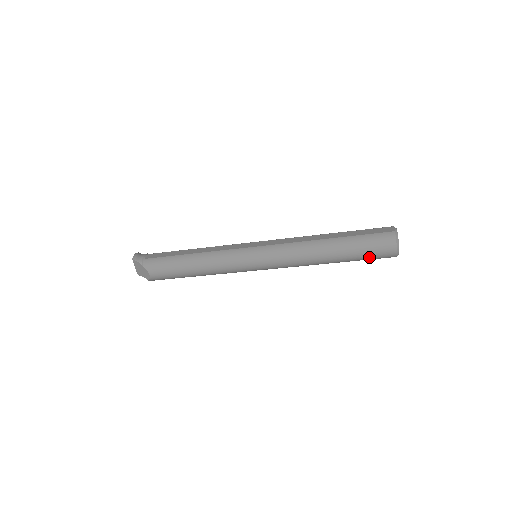
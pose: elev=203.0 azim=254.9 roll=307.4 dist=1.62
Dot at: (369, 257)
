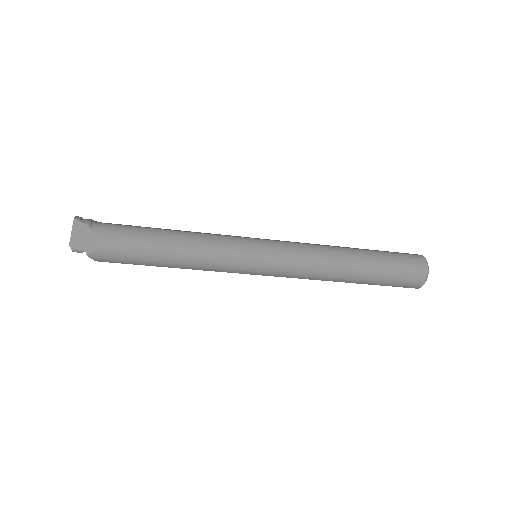
Dot at: (396, 279)
